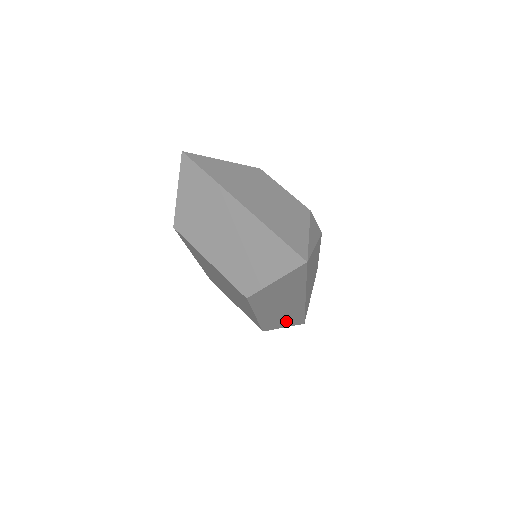
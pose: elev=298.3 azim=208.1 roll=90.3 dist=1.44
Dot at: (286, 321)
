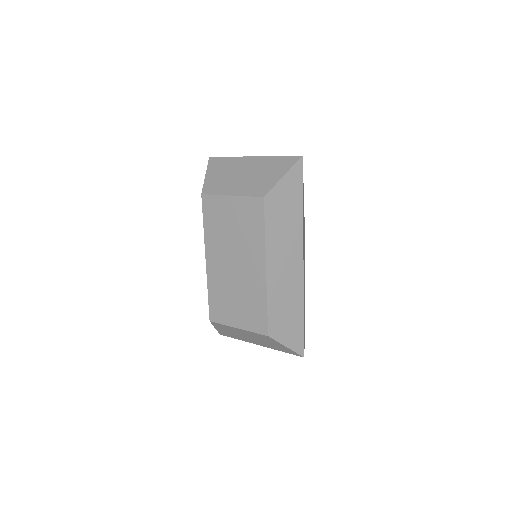
Dot at: (288, 321)
